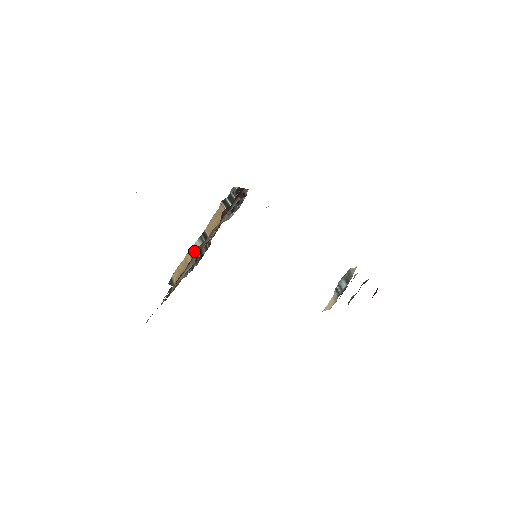
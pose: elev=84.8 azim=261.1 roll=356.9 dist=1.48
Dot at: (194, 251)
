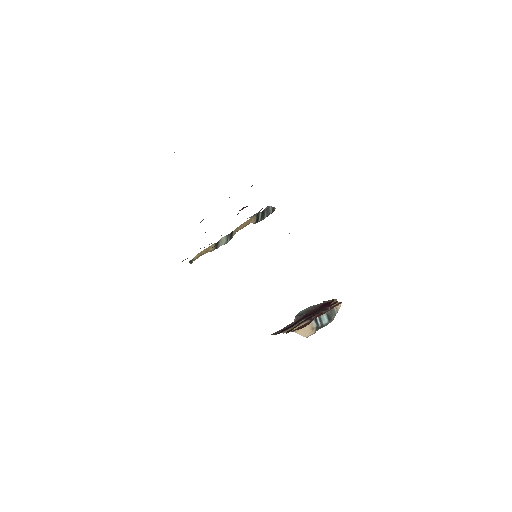
Dot at: (202, 220)
